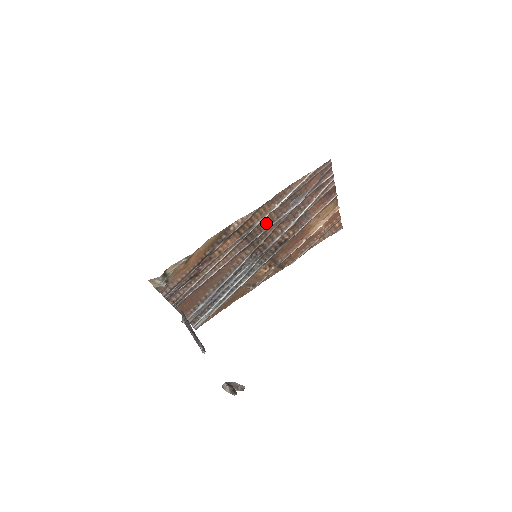
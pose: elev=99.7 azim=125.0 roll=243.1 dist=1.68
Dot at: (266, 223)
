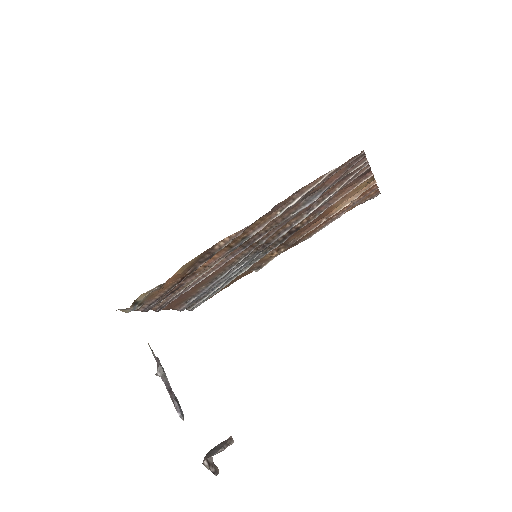
Dot at: (267, 227)
